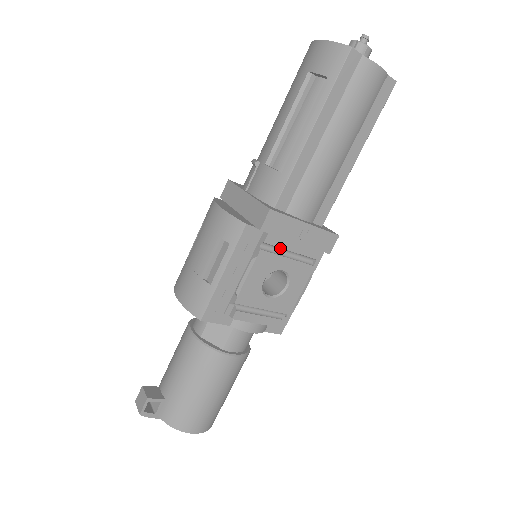
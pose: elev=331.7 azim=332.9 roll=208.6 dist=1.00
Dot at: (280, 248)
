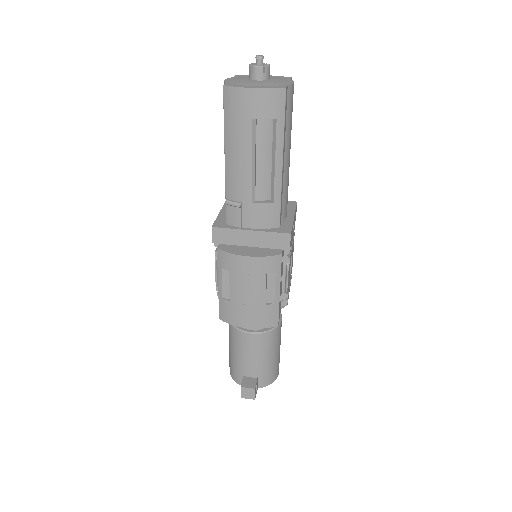
Dot at: occluded
